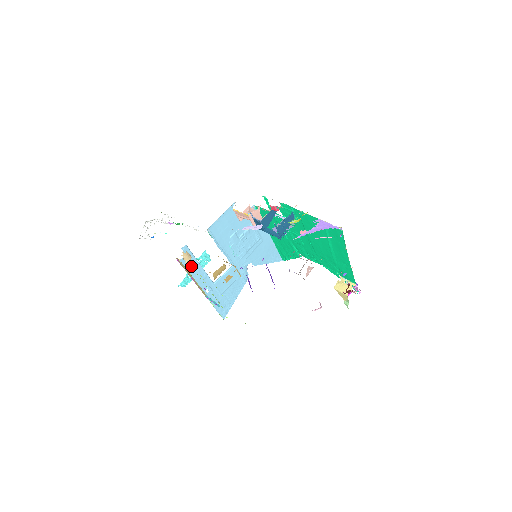
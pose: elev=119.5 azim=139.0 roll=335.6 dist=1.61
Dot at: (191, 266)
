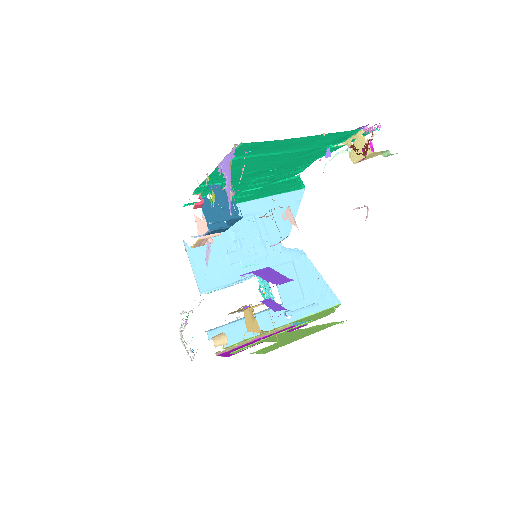
Dot at: (241, 332)
